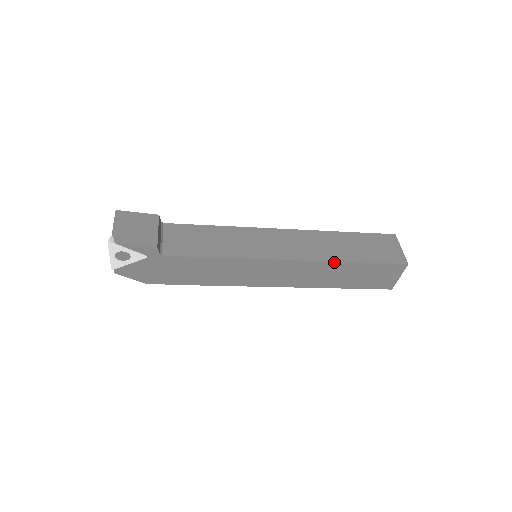
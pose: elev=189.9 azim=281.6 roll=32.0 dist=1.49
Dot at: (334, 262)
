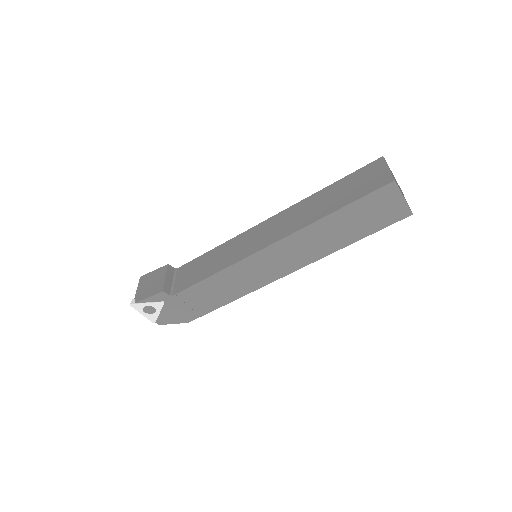
Dot at: (312, 224)
